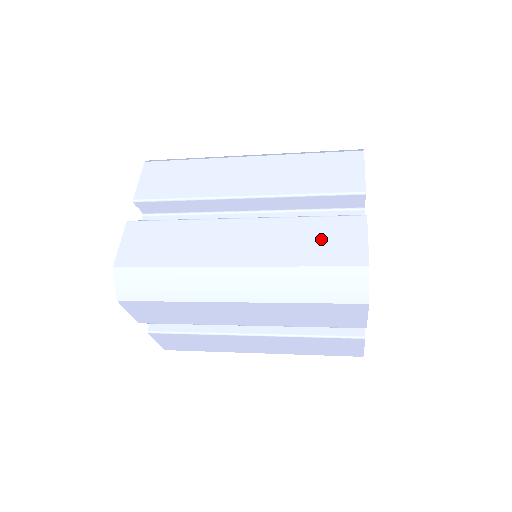
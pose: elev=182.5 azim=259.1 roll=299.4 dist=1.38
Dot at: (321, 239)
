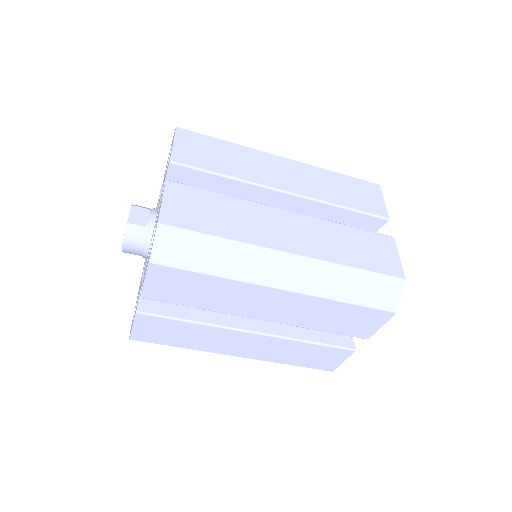
Dot at: (363, 247)
